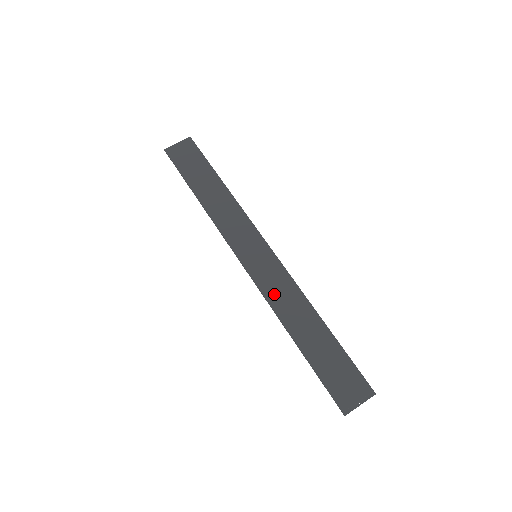
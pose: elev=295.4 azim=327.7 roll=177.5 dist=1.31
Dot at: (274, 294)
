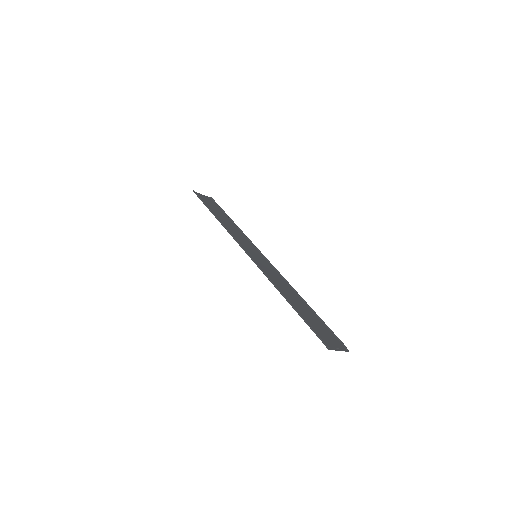
Dot at: (270, 275)
